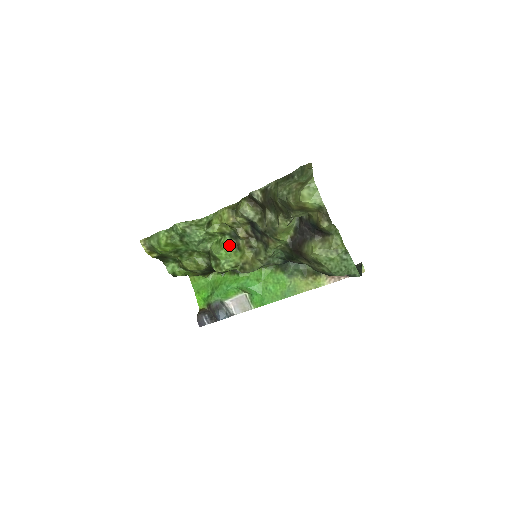
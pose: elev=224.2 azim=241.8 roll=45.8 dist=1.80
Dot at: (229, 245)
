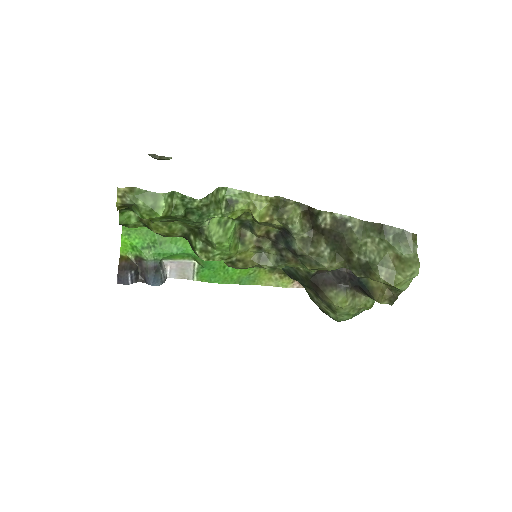
Dot at: (234, 233)
